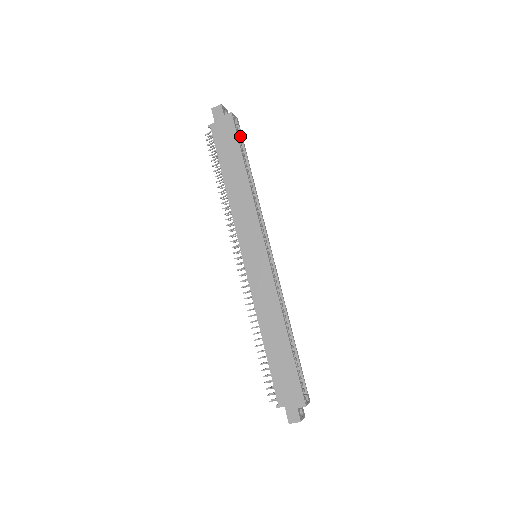
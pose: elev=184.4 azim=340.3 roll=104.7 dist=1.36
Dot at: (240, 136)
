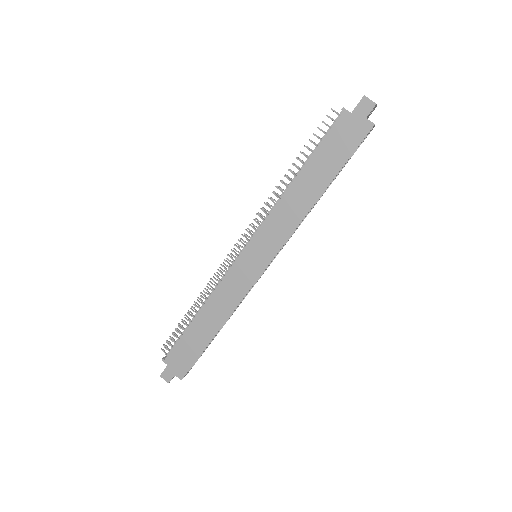
Dot at: occluded
